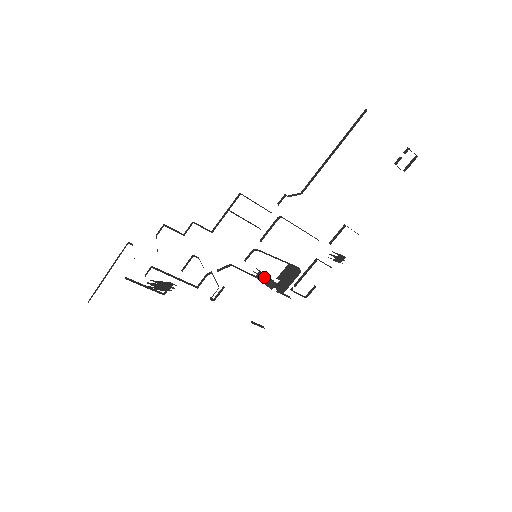
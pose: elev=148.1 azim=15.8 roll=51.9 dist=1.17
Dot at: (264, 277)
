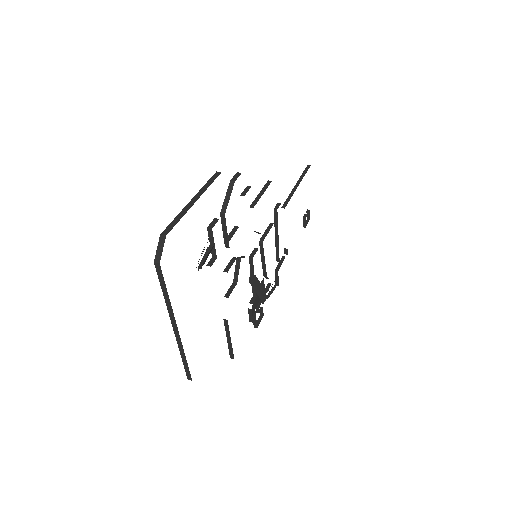
Dot at: (258, 282)
